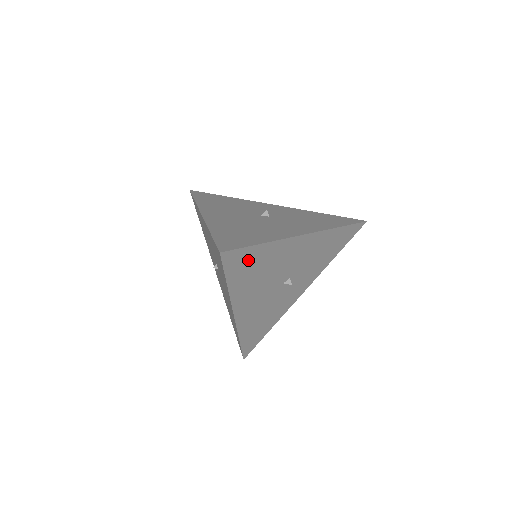
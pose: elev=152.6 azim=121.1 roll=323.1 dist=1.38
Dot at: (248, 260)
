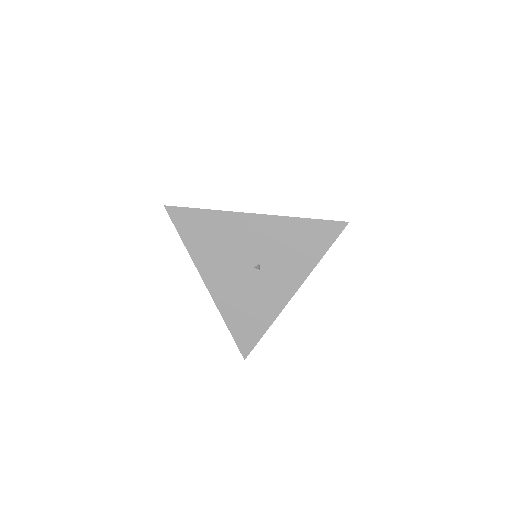
Dot at: (195, 222)
